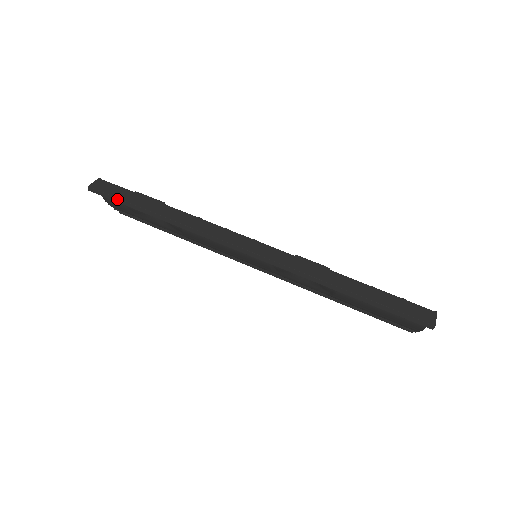
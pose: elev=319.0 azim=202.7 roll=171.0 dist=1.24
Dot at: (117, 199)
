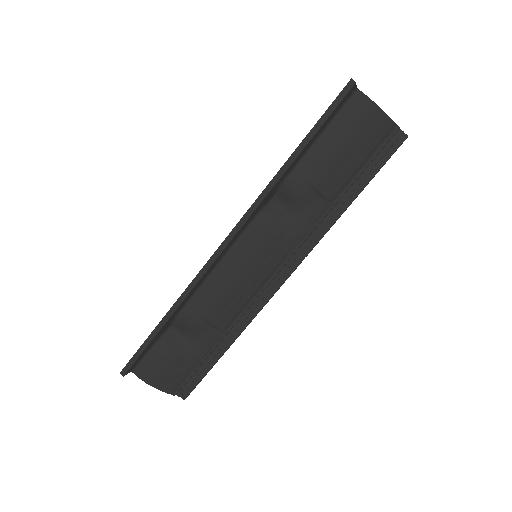
Dot at: (139, 350)
